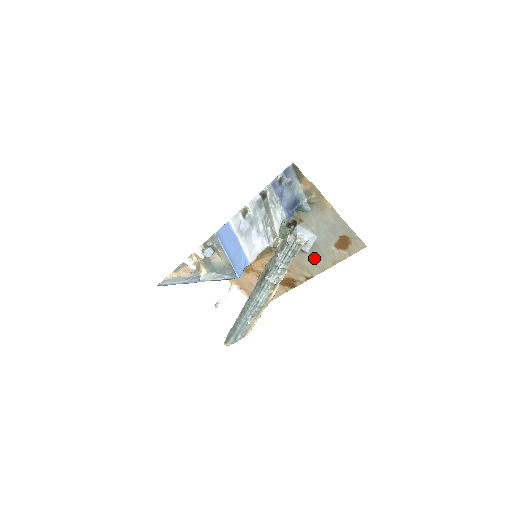
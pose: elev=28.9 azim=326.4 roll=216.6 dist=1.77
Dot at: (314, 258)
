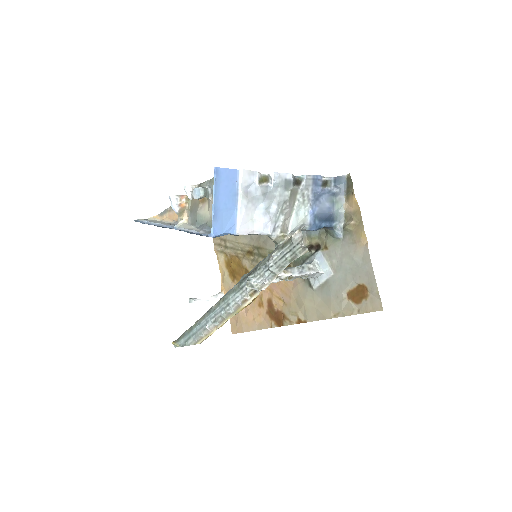
Dot at: (318, 299)
